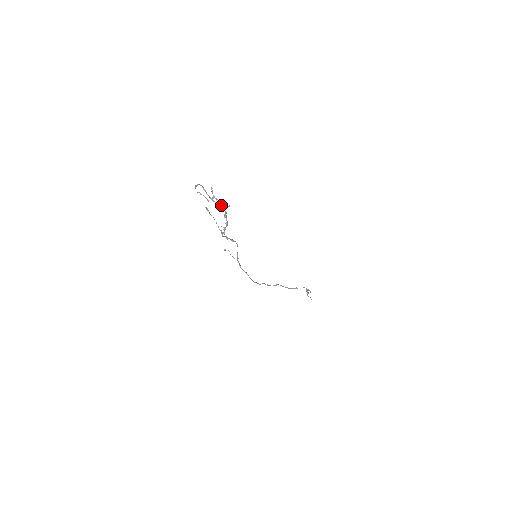
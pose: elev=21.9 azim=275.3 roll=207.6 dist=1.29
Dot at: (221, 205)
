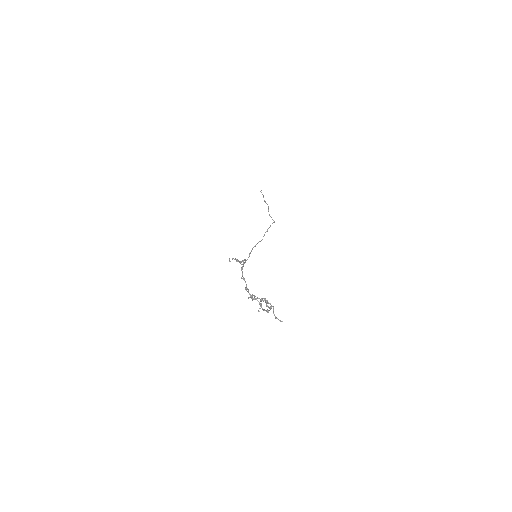
Dot at: occluded
